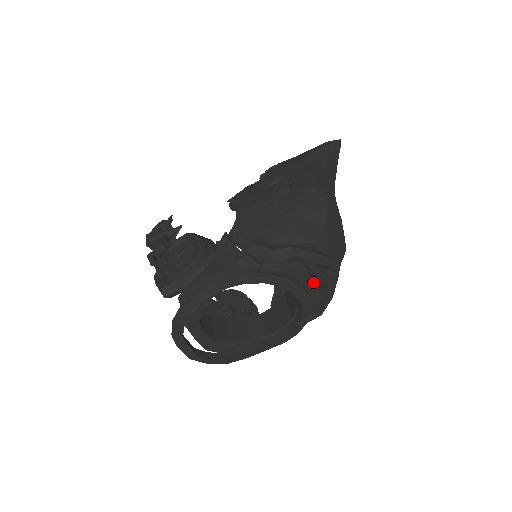
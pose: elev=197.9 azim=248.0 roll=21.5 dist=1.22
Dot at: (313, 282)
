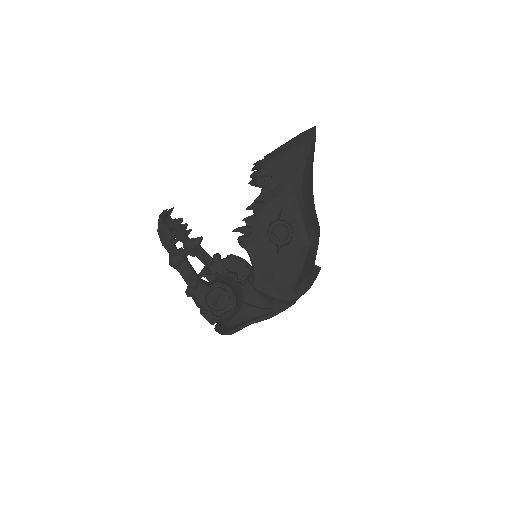
Dot at: occluded
